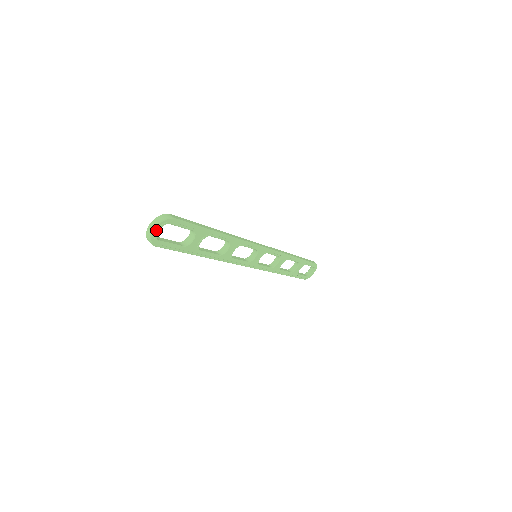
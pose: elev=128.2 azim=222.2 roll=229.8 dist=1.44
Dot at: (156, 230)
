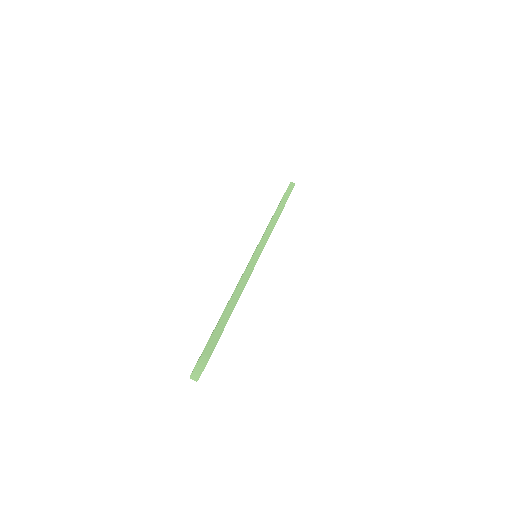
Dot at: (199, 375)
